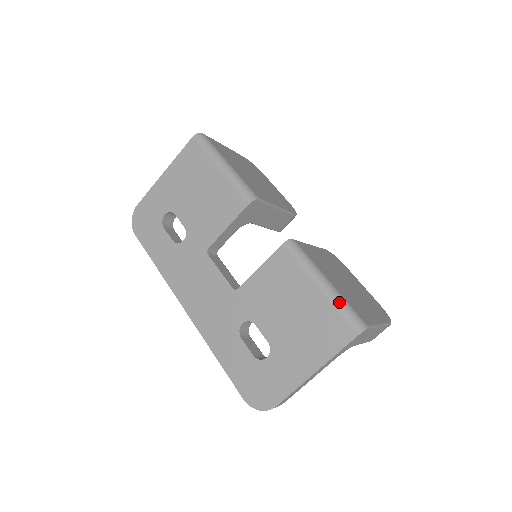
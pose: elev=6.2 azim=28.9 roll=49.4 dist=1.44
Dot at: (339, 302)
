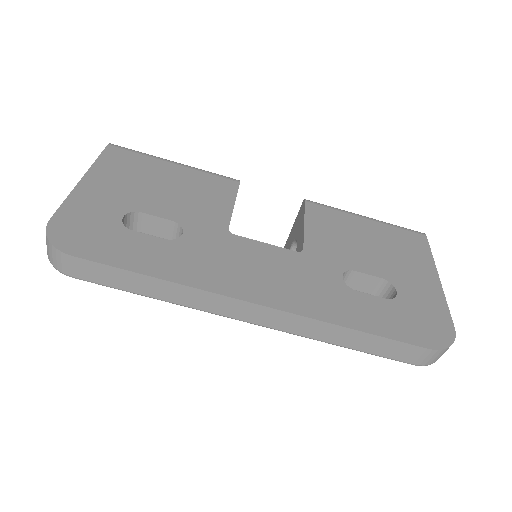
Dot at: (389, 223)
